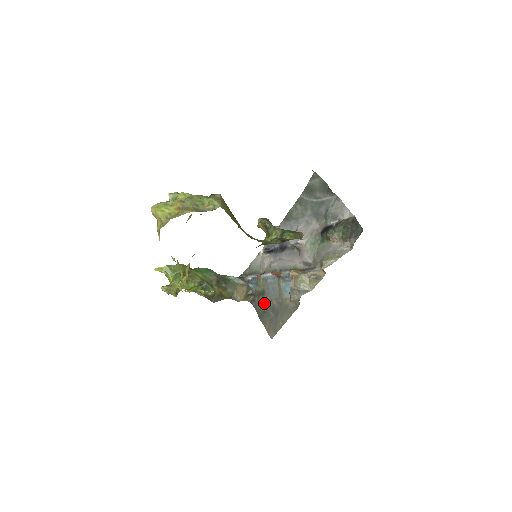
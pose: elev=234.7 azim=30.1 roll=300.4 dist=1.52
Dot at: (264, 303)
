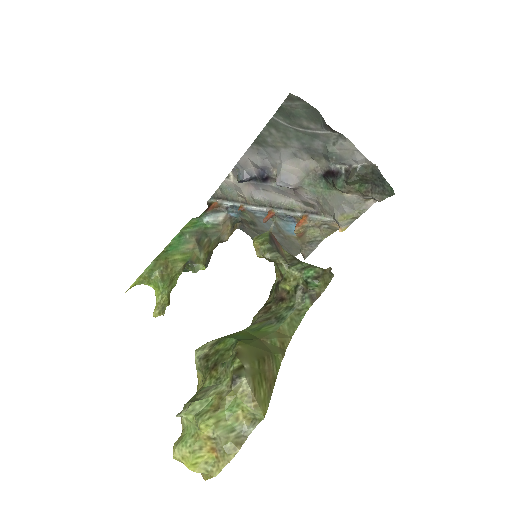
Dot at: (259, 233)
